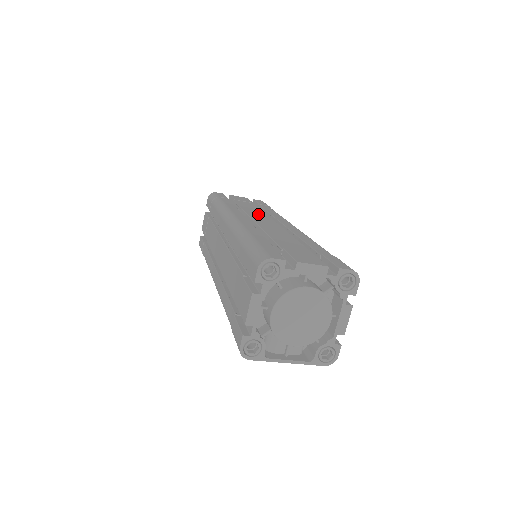
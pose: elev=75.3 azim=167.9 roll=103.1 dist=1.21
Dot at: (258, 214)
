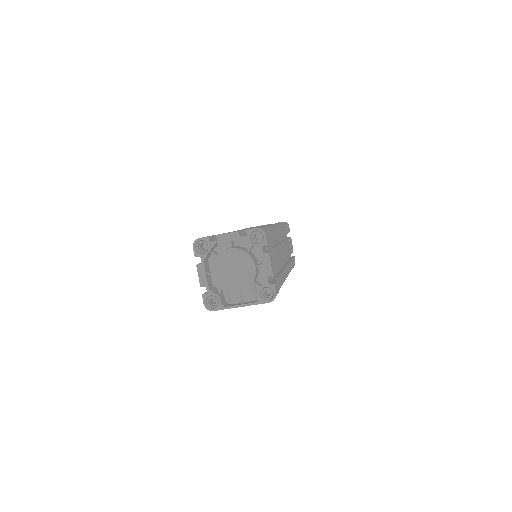
Dot at: occluded
